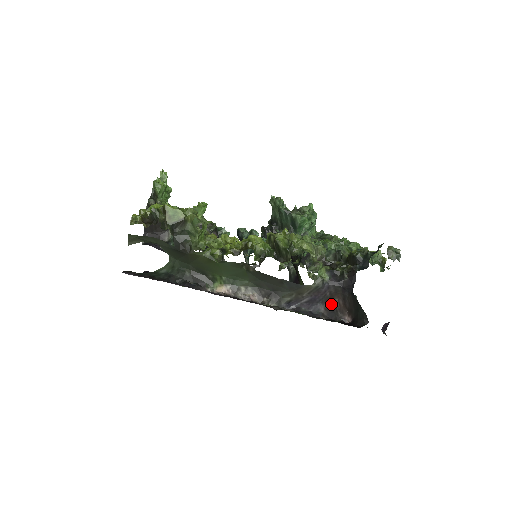
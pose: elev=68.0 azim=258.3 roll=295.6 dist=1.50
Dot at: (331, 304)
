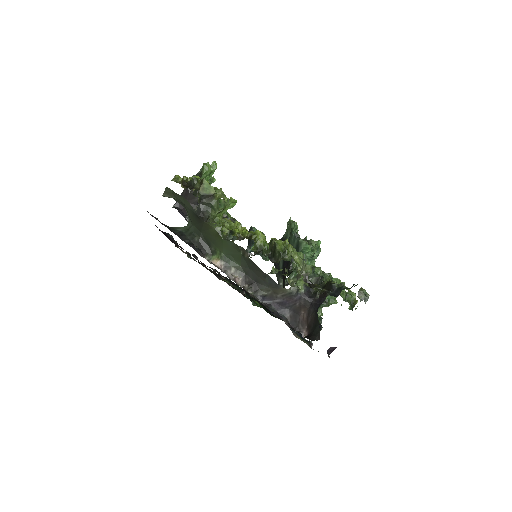
Dot at: (297, 314)
